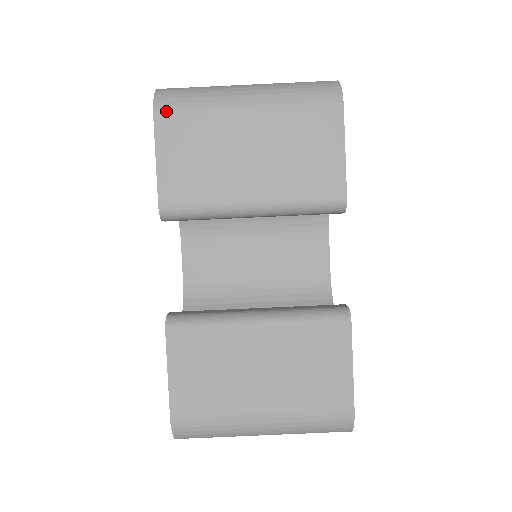
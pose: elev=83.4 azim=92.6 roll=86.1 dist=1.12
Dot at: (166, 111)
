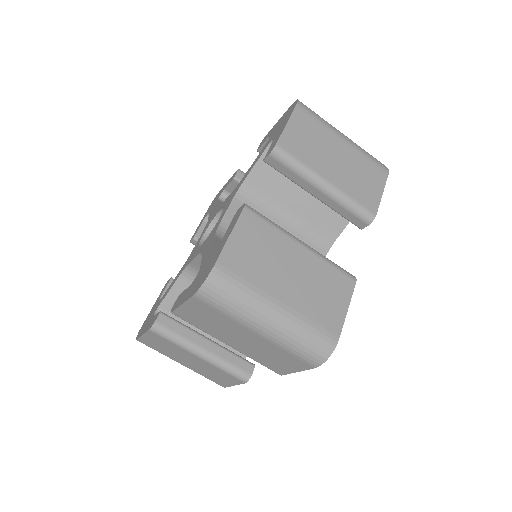
Dot at: (303, 108)
